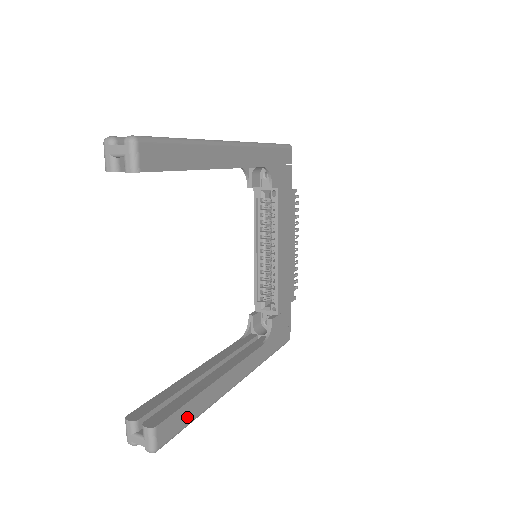
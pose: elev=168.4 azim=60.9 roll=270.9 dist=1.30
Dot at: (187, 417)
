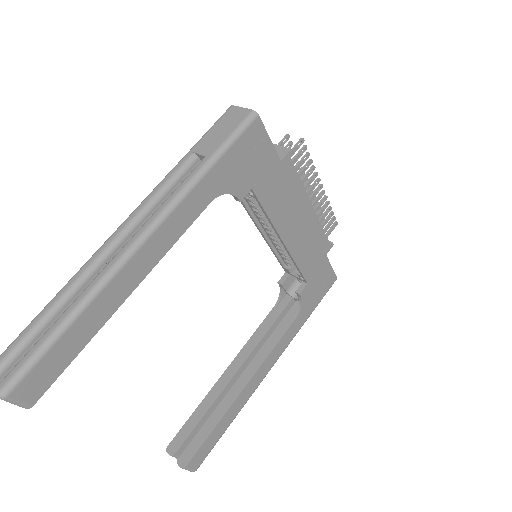
Dot at: (217, 435)
